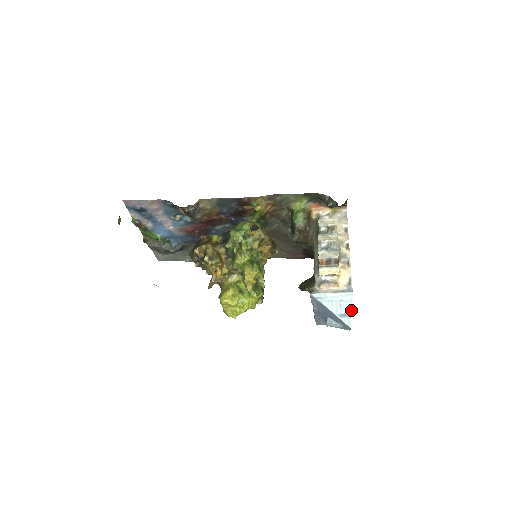
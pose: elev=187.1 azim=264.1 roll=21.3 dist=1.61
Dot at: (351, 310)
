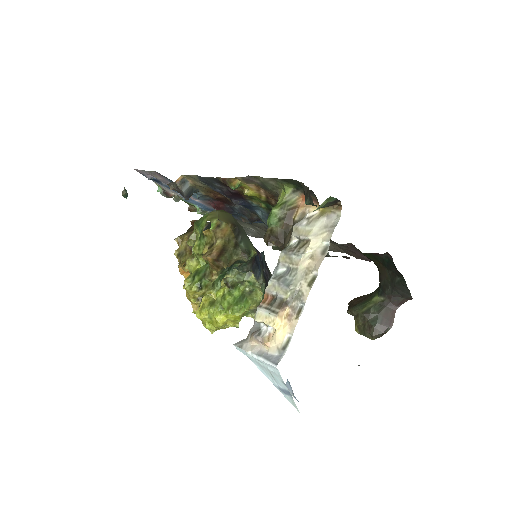
Dot at: occluded
